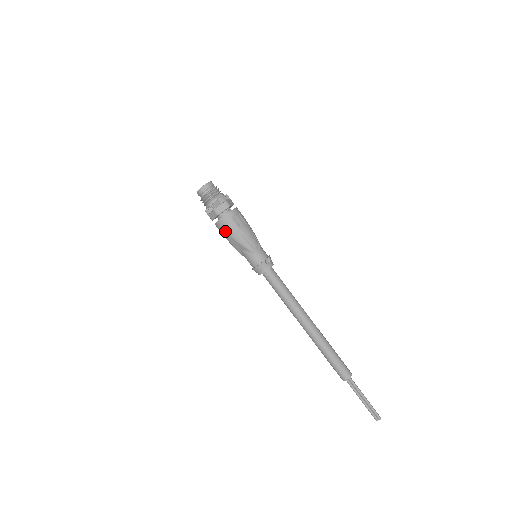
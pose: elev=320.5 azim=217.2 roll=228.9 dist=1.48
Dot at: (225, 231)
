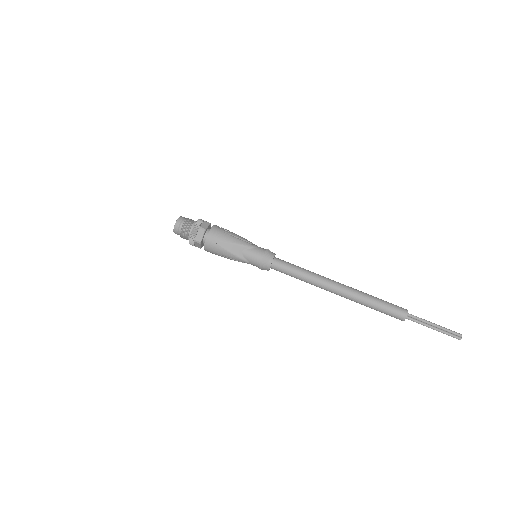
Dot at: (218, 241)
